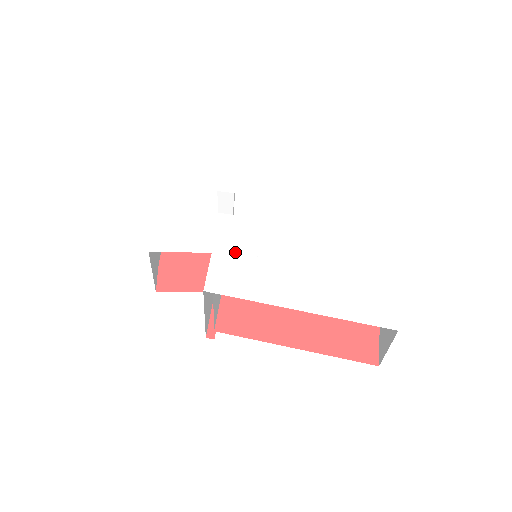
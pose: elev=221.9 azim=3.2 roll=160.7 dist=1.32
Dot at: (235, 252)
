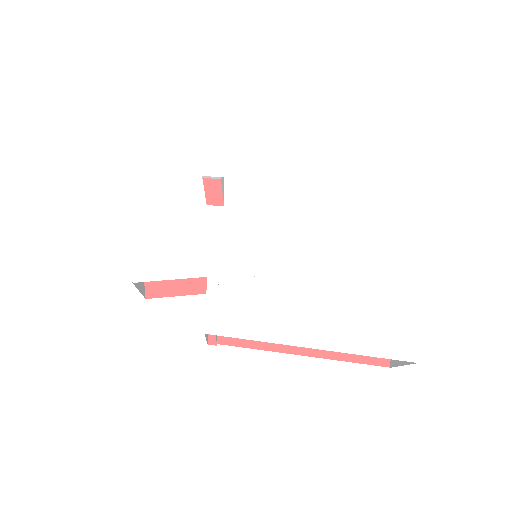
Dot at: (234, 273)
